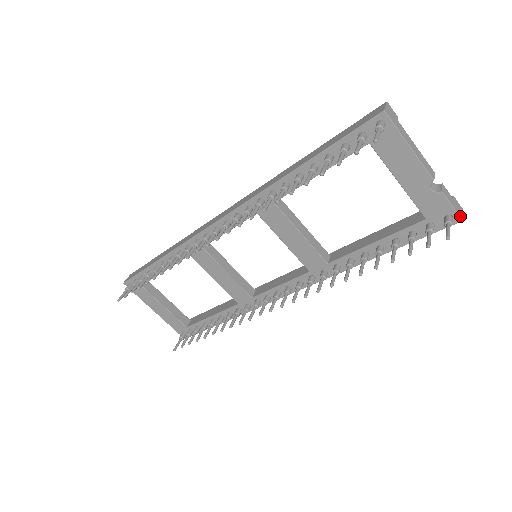
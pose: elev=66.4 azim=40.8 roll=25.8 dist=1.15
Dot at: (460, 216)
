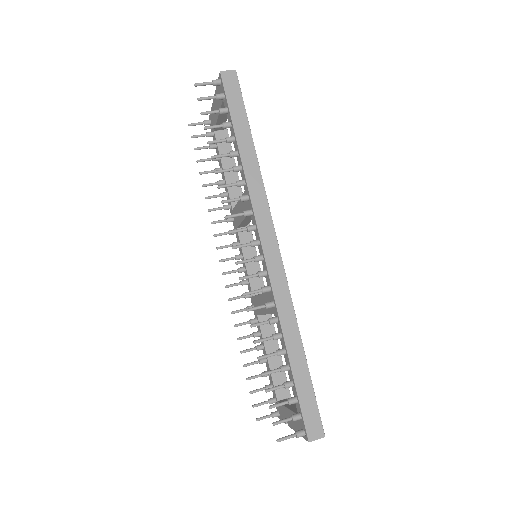
Dot at: occluded
